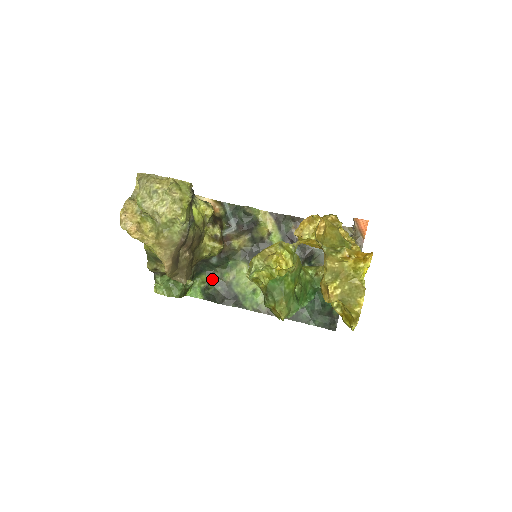
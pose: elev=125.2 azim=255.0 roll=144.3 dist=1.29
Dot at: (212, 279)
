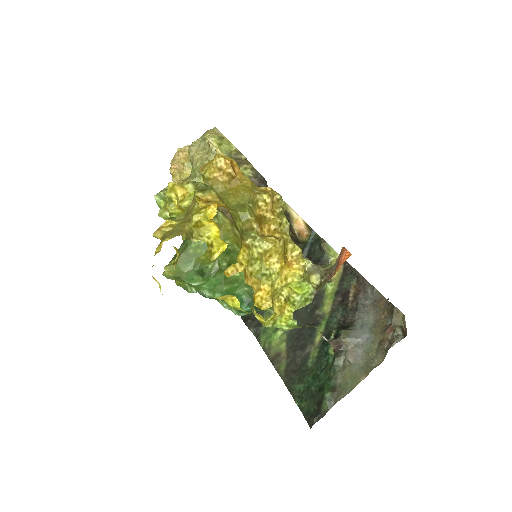
Dot at: occluded
